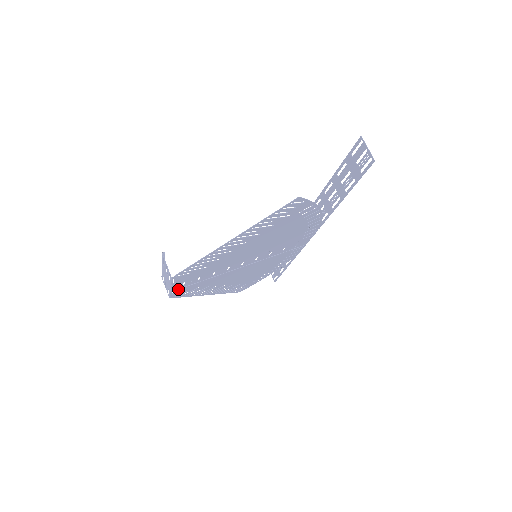
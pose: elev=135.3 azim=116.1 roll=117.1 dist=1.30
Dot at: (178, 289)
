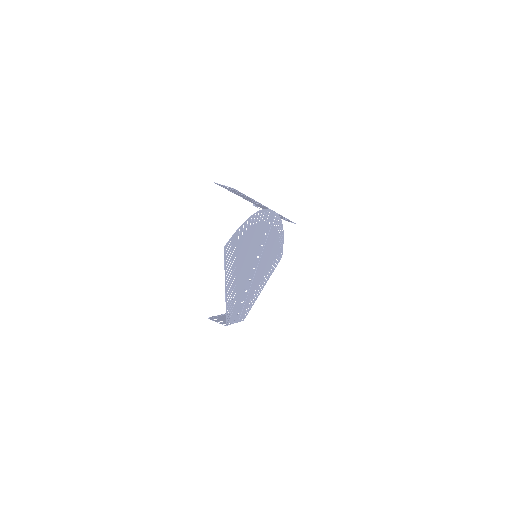
Dot at: (240, 316)
